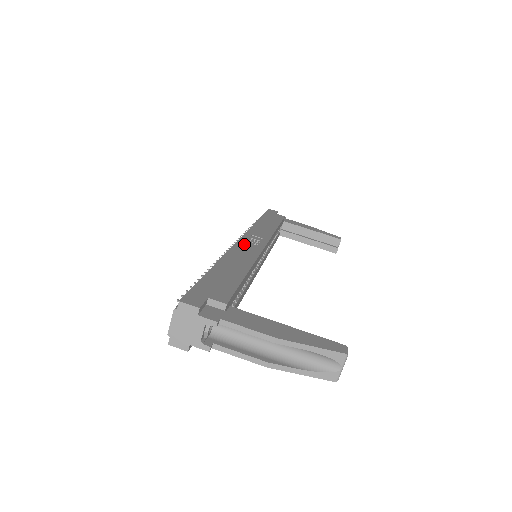
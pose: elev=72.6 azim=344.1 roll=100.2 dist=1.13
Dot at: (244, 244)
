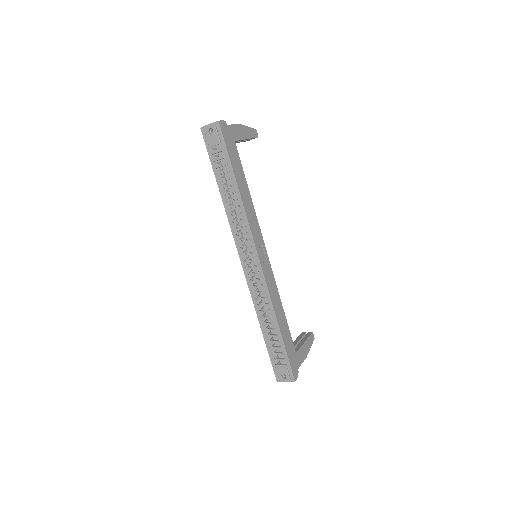
Dot at: (267, 275)
